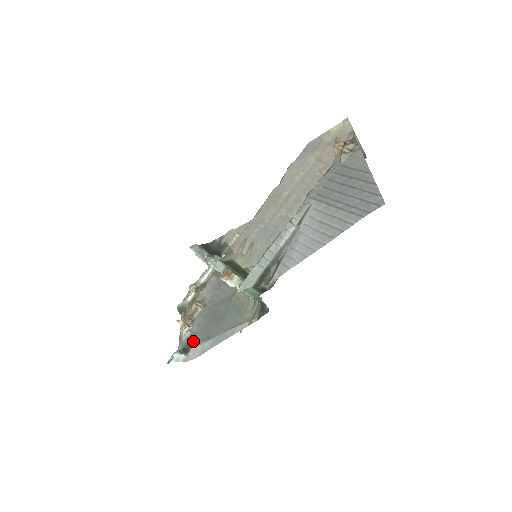
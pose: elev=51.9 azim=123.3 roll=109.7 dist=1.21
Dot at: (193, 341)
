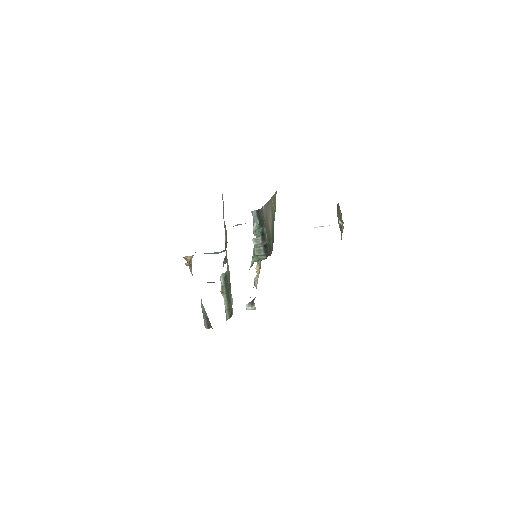
Dot at: (254, 298)
